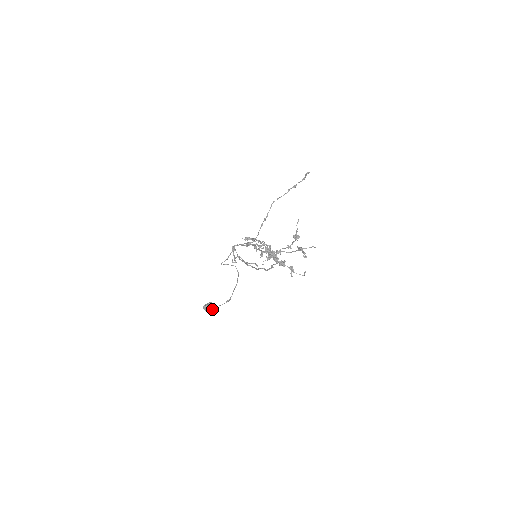
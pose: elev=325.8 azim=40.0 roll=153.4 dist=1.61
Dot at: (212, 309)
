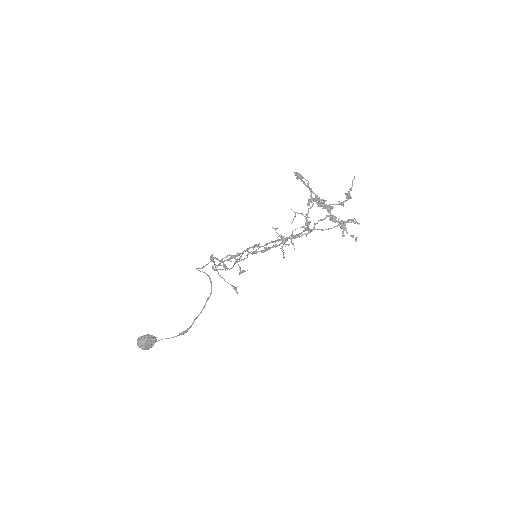
Dot at: (152, 345)
